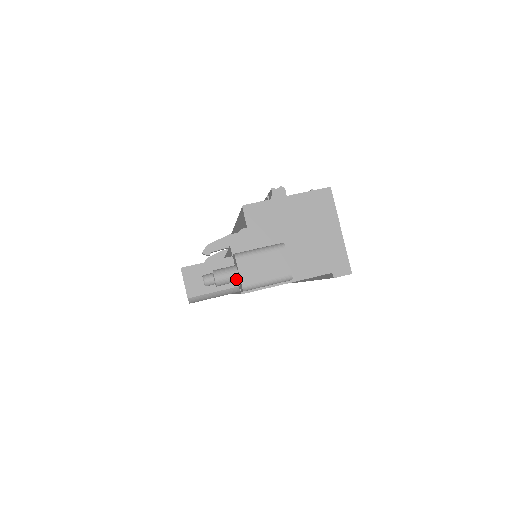
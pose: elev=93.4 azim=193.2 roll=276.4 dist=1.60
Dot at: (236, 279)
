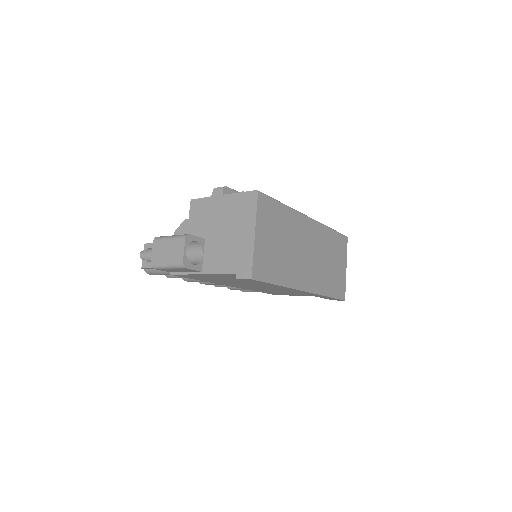
Dot at: occluded
